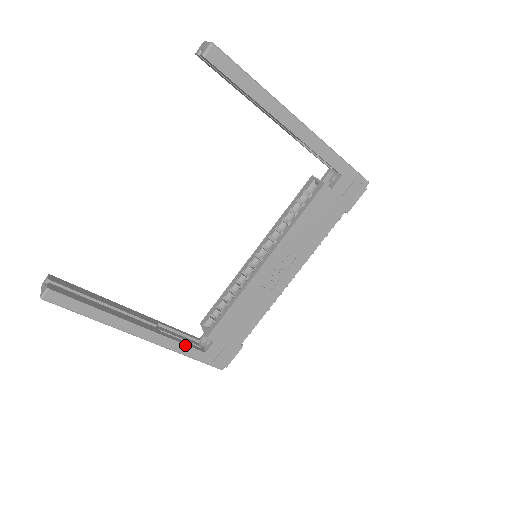
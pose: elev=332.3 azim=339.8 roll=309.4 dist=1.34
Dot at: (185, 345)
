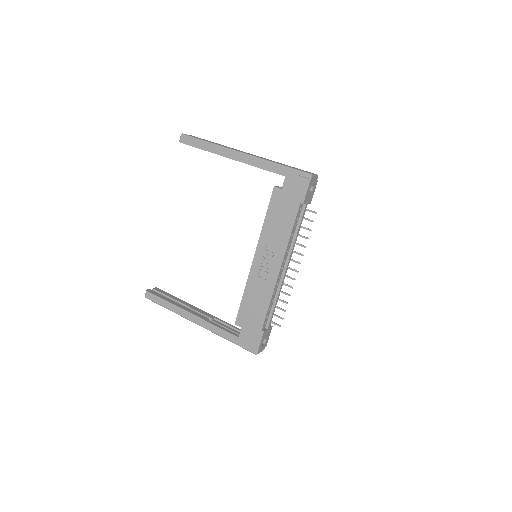
Dot at: (223, 330)
